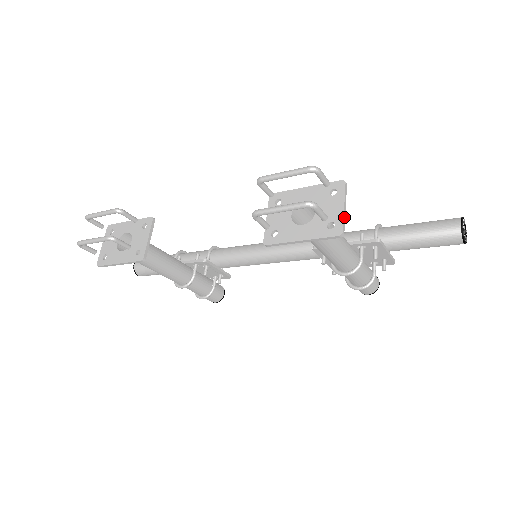
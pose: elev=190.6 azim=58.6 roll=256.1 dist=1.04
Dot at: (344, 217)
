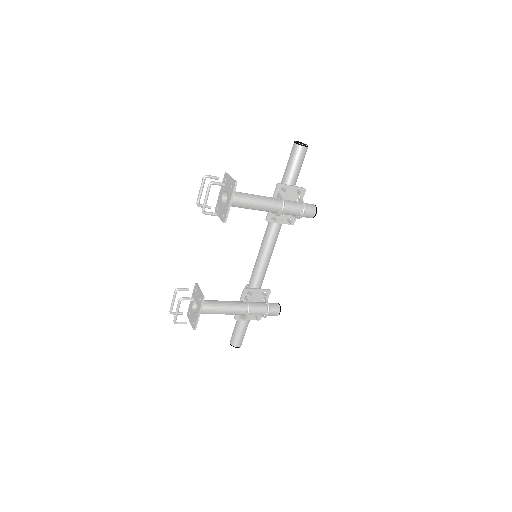
Dot at: (233, 179)
